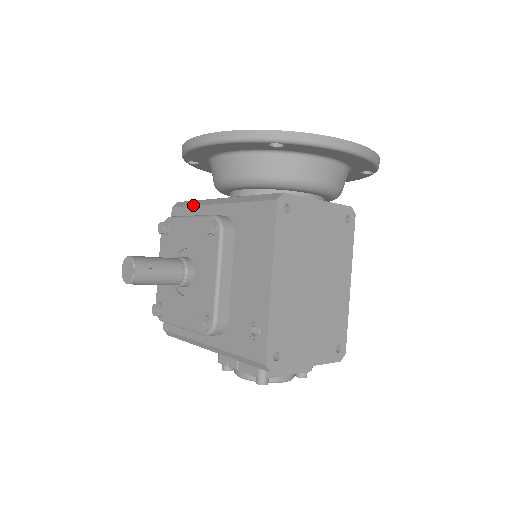
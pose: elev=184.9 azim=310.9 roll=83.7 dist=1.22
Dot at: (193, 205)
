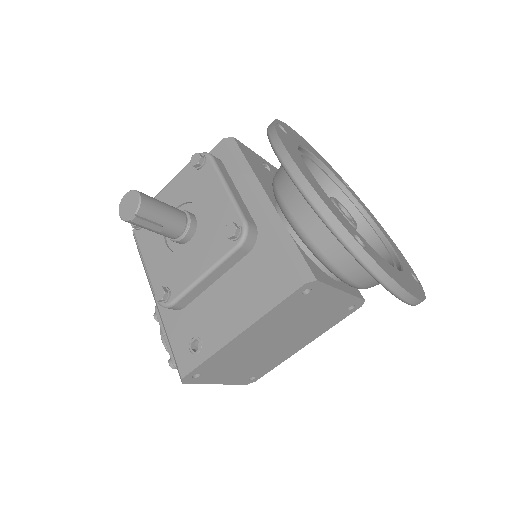
Dot at: (241, 168)
